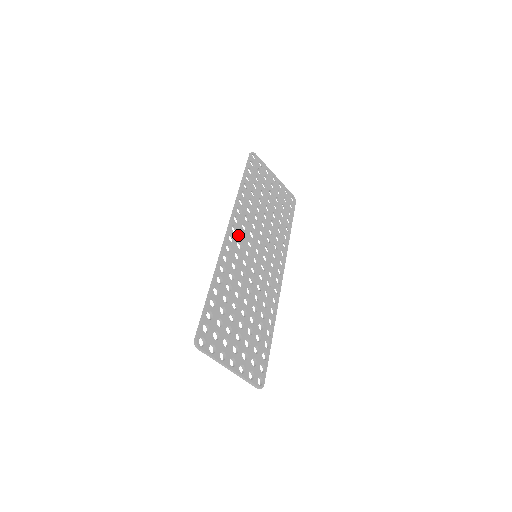
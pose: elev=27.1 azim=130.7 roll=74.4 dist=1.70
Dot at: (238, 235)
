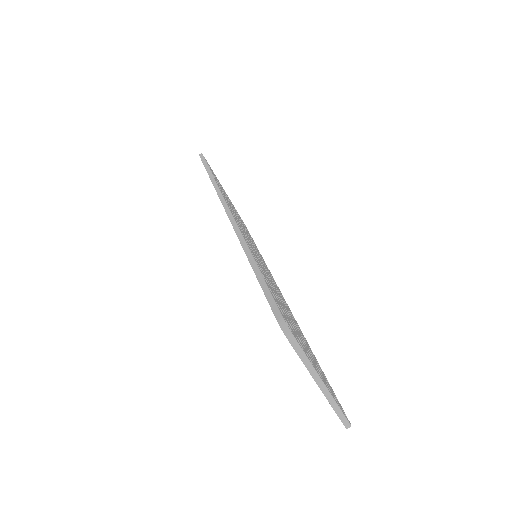
Dot at: occluded
